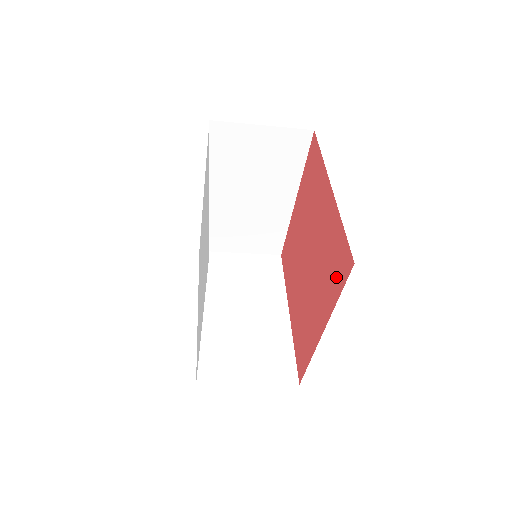
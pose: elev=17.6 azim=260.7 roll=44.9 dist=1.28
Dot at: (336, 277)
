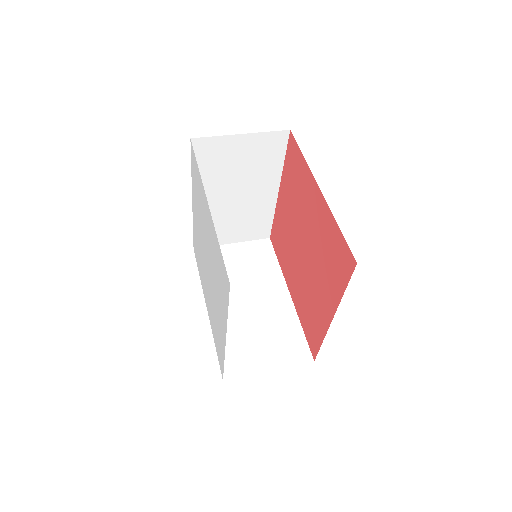
Dot at: (307, 327)
